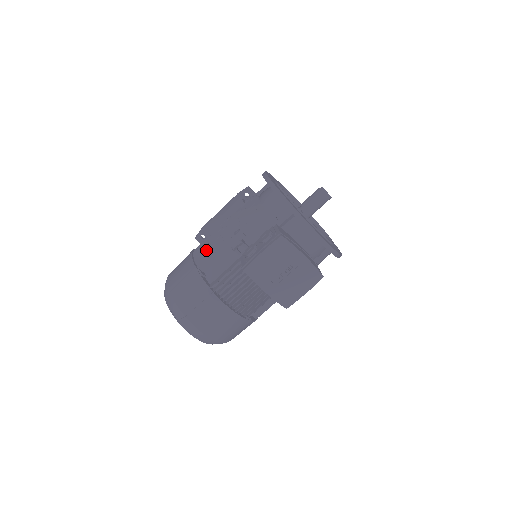
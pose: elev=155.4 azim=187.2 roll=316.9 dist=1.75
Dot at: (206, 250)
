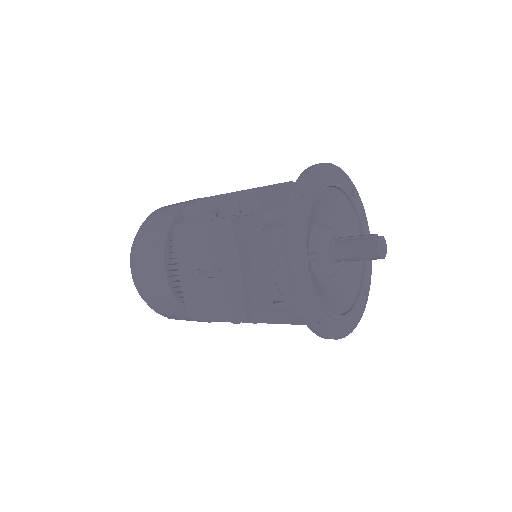
Dot at: (208, 200)
